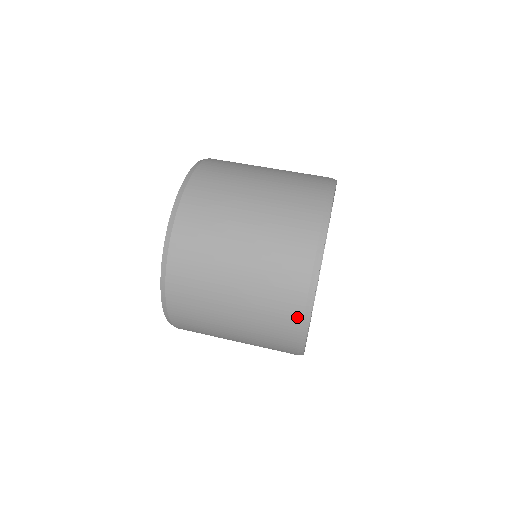
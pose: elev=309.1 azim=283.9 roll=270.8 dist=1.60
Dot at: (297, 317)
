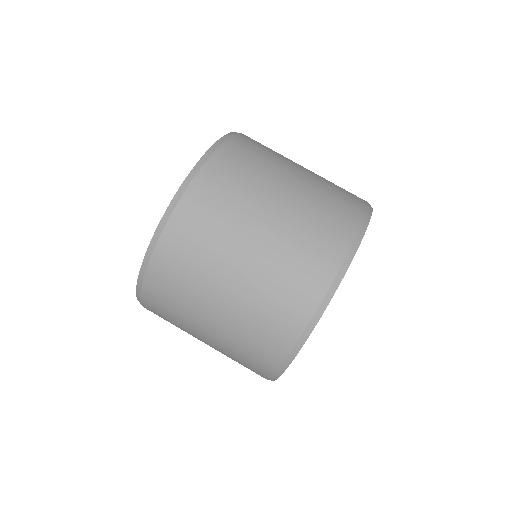
Dot at: (261, 376)
